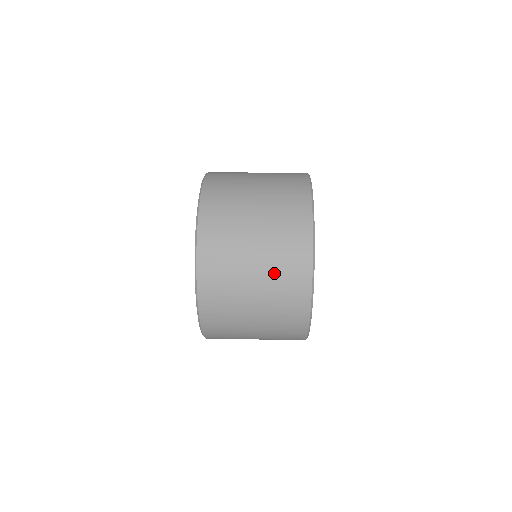
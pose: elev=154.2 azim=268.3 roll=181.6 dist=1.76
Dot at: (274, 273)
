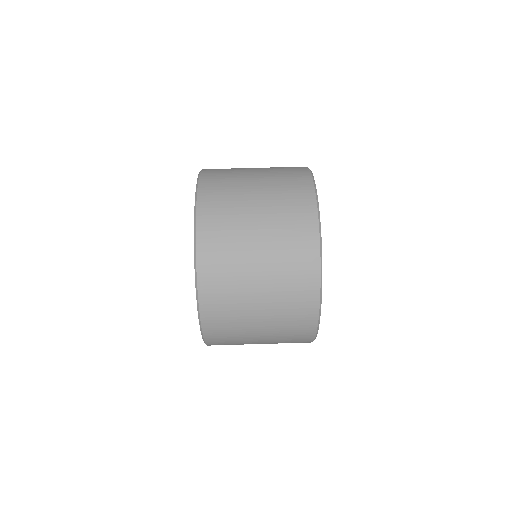
Dot at: (278, 342)
